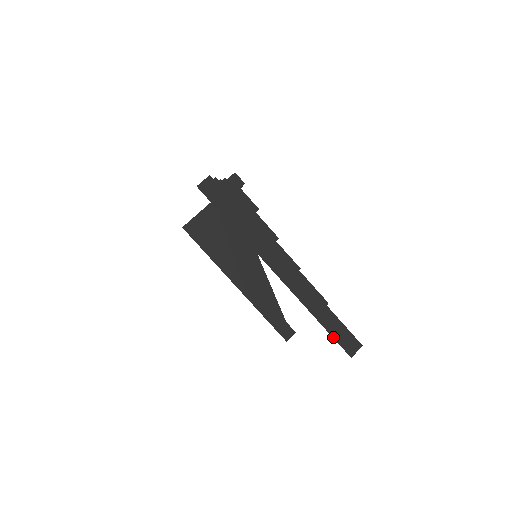
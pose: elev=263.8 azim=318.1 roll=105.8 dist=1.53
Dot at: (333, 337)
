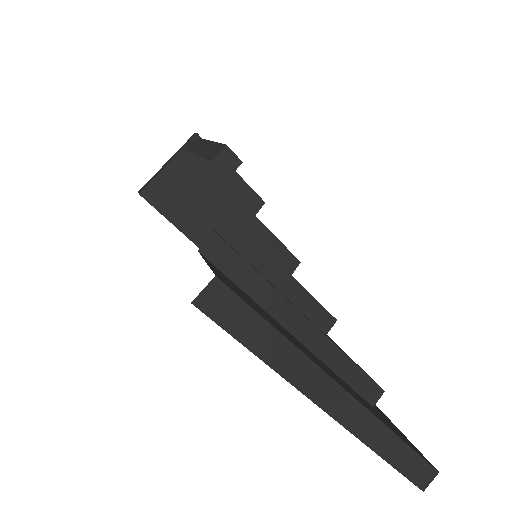
Dot at: (403, 474)
